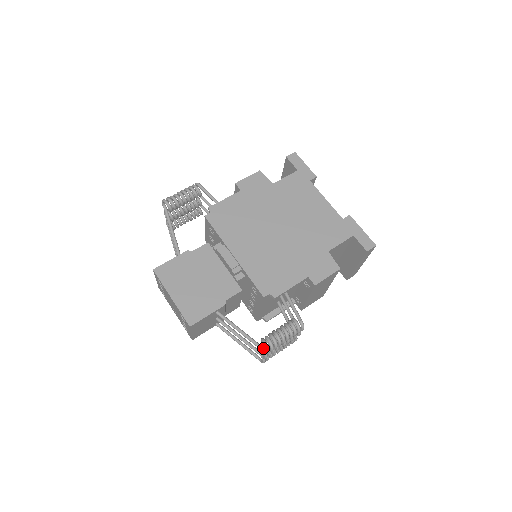
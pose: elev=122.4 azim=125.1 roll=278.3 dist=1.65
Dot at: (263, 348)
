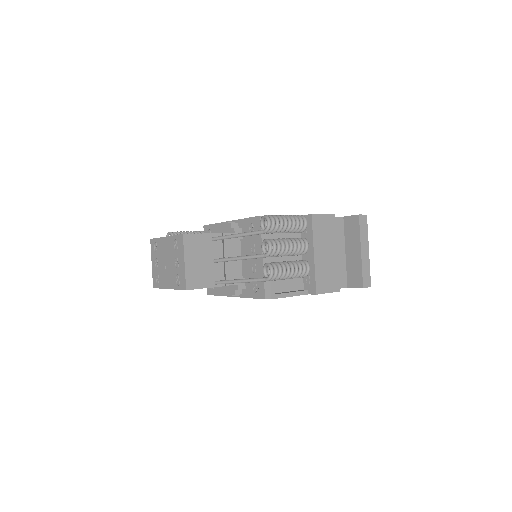
Dot at: (264, 230)
